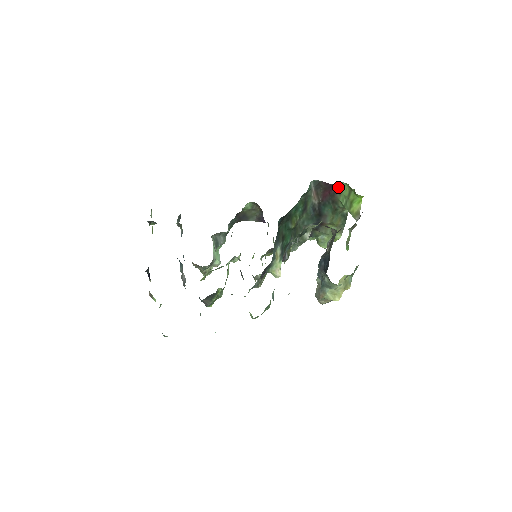
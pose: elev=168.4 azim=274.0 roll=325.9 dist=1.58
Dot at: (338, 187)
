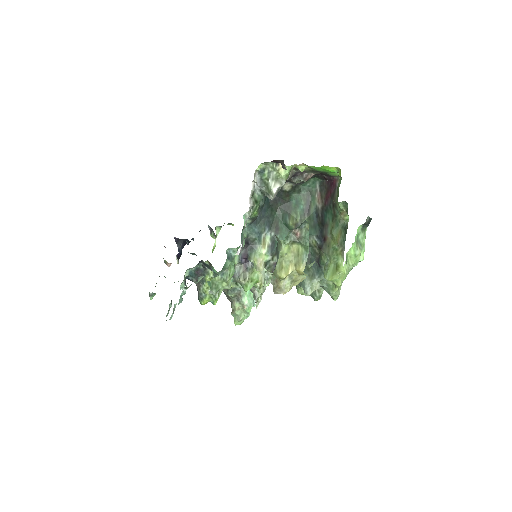
Dot at: (337, 184)
